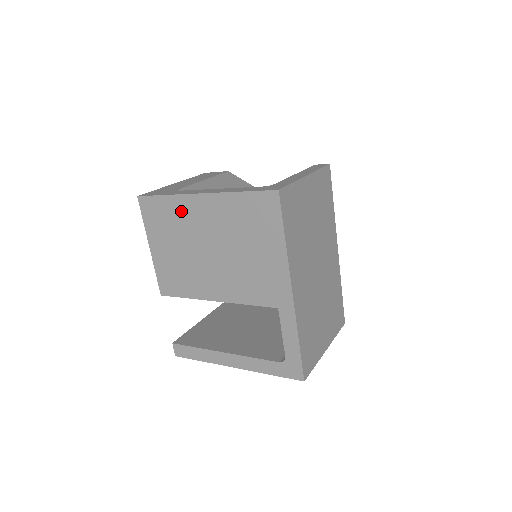
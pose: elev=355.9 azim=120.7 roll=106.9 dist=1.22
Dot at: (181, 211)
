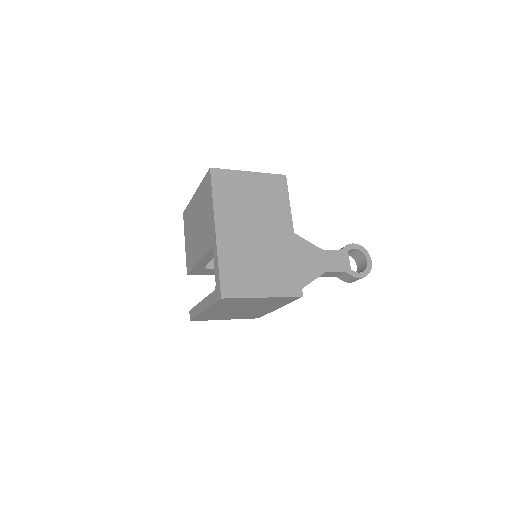
Dot at: (191, 209)
